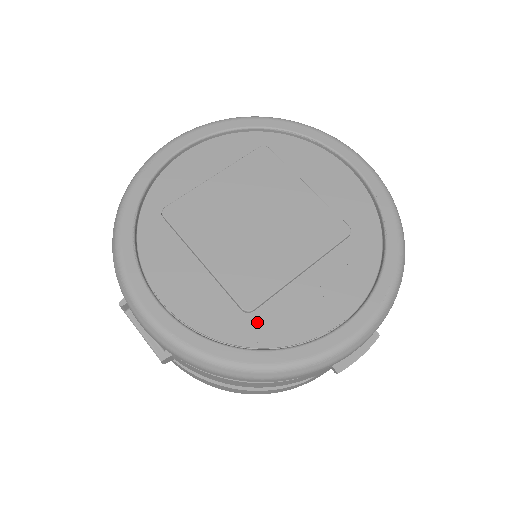
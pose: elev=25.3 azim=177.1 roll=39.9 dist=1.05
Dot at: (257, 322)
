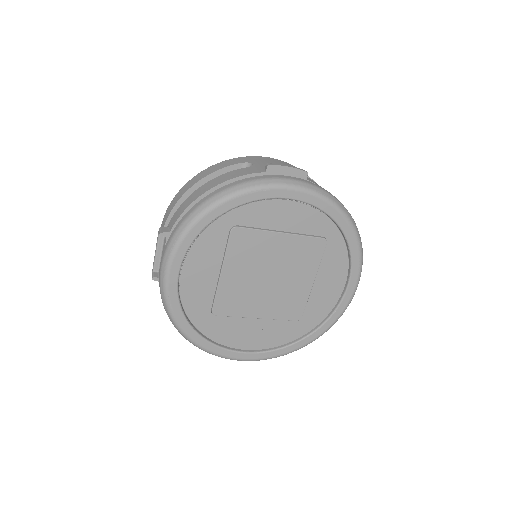
Dot at: (211, 321)
